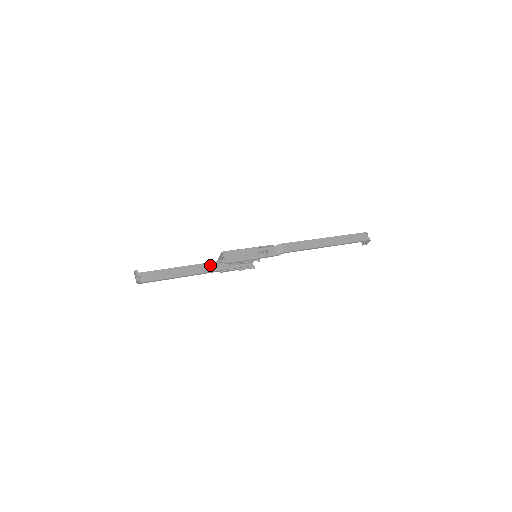
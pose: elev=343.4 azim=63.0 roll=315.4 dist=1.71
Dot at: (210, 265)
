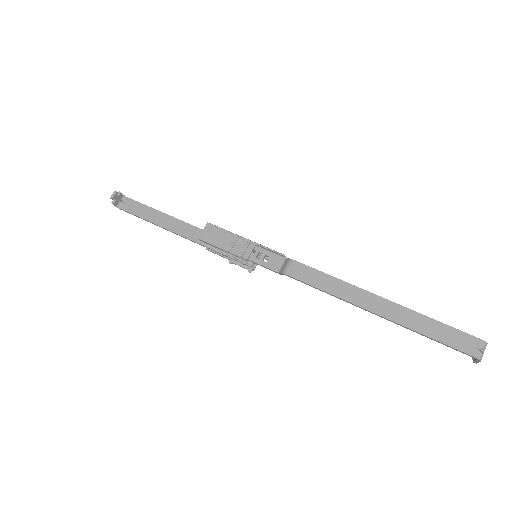
Dot at: occluded
